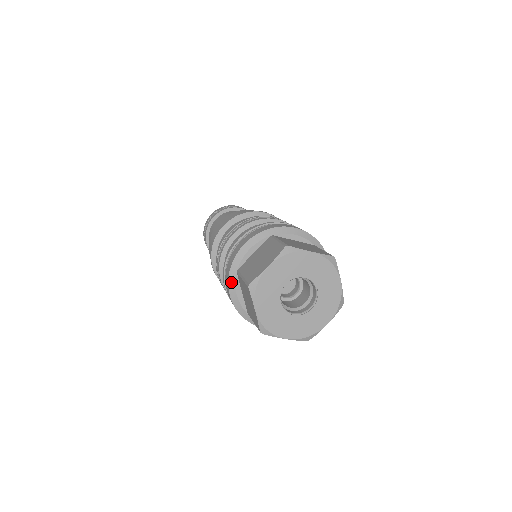
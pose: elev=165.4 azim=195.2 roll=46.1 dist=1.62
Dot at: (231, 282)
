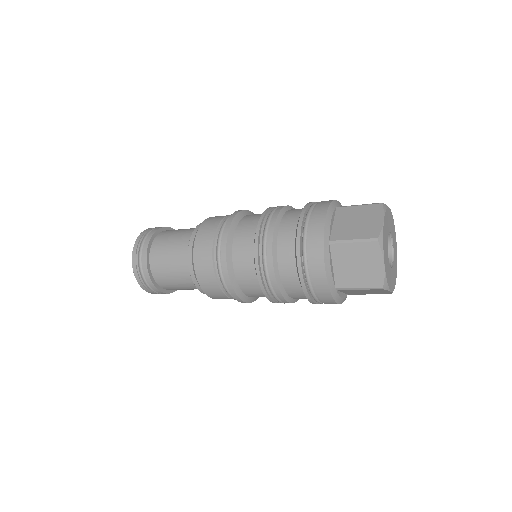
Dot at: (331, 208)
